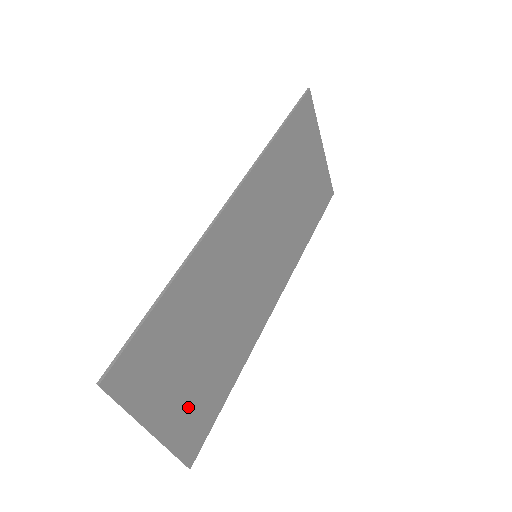
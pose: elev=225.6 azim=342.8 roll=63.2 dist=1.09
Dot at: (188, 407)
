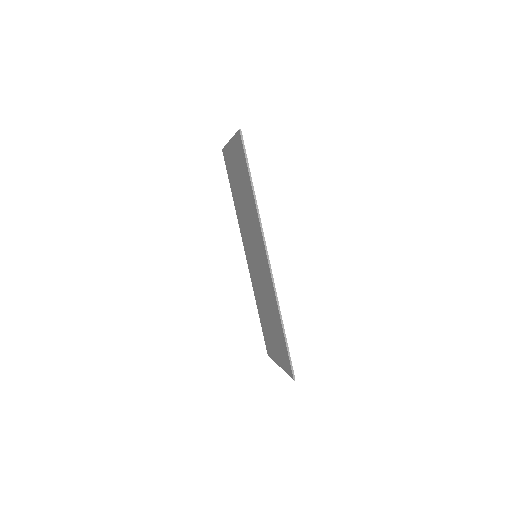
Dot at: occluded
